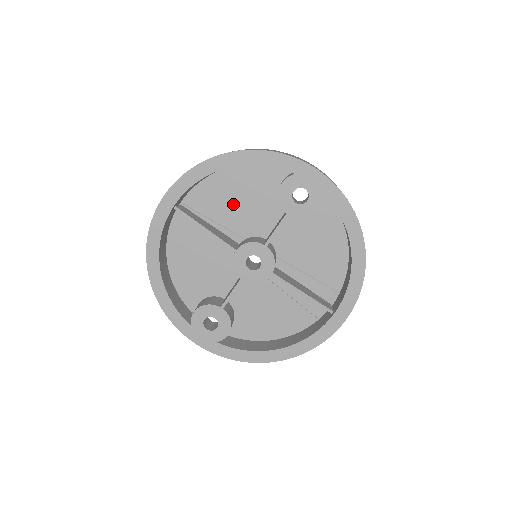
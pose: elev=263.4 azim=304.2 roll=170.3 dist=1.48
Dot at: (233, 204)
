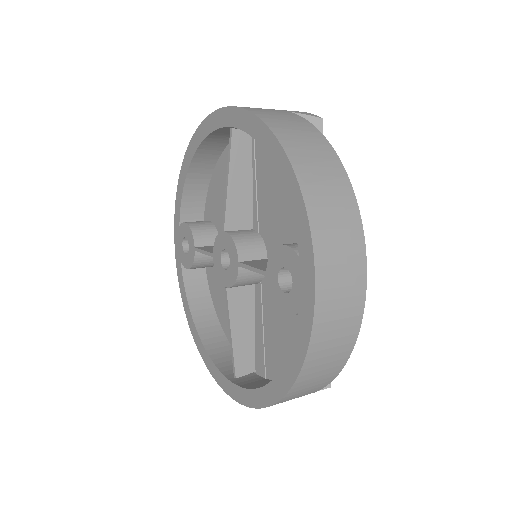
Dot at: (276, 193)
